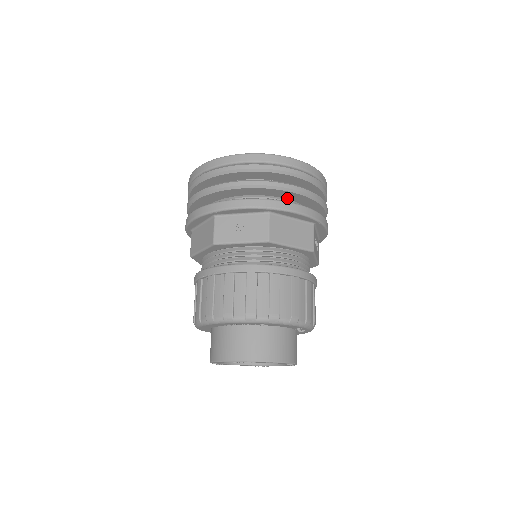
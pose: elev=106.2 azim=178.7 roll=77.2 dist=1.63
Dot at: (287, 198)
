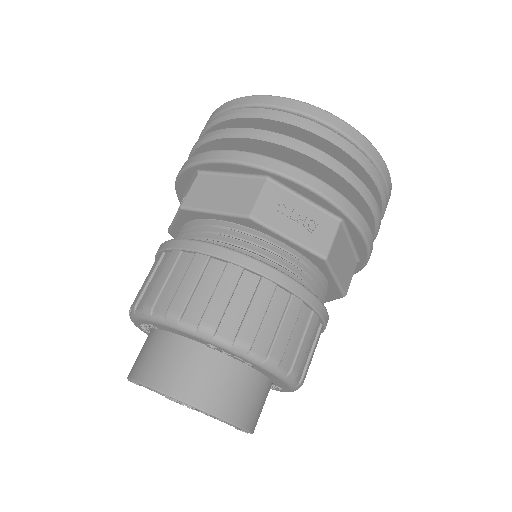
Dot at: occluded
